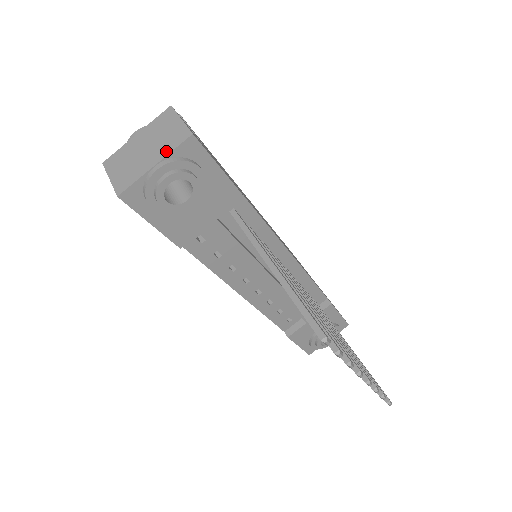
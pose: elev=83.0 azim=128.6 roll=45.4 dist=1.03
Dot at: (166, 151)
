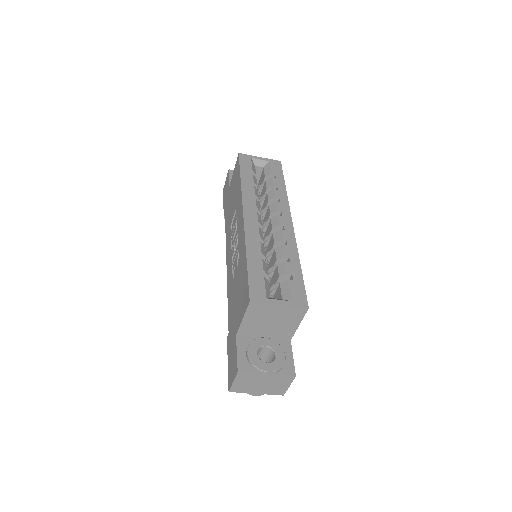
Dot at: (267, 393)
